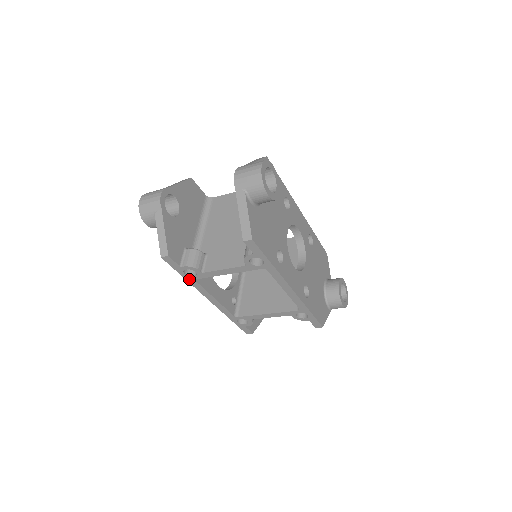
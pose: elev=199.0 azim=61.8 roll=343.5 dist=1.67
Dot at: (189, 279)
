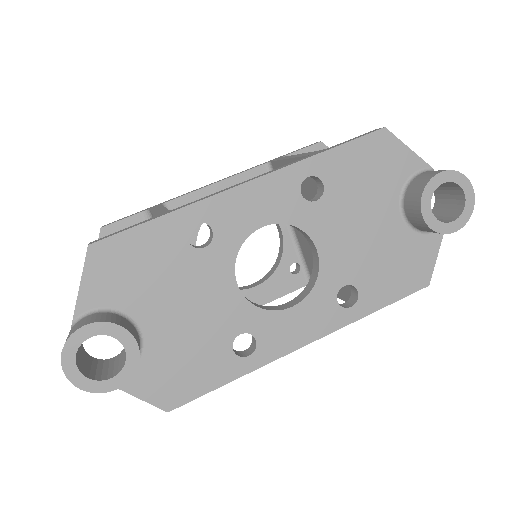
Dot at: occluded
